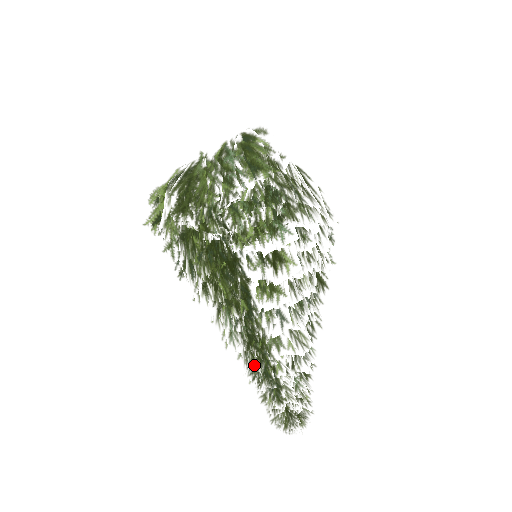
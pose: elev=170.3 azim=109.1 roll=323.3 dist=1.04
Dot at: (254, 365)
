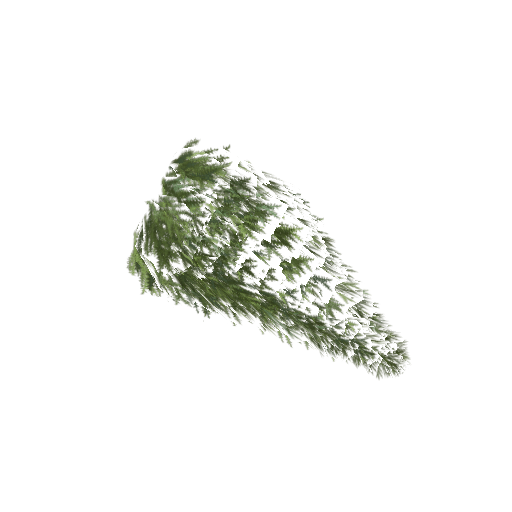
Dot at: (329, 338)
